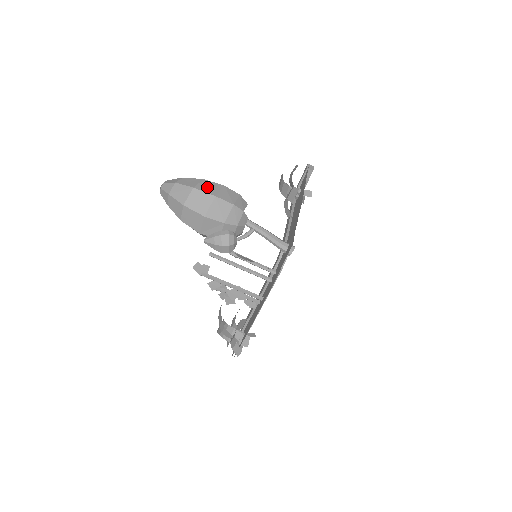
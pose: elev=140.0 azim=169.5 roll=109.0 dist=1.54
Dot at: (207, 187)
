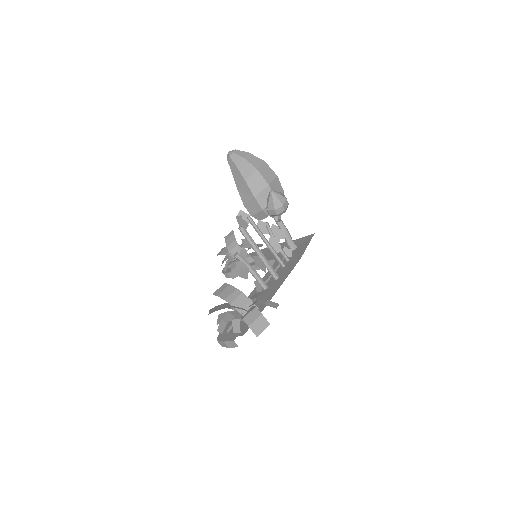
Dot at: occluded
